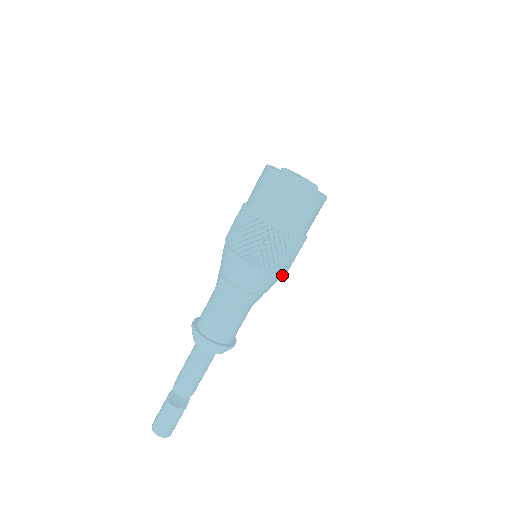
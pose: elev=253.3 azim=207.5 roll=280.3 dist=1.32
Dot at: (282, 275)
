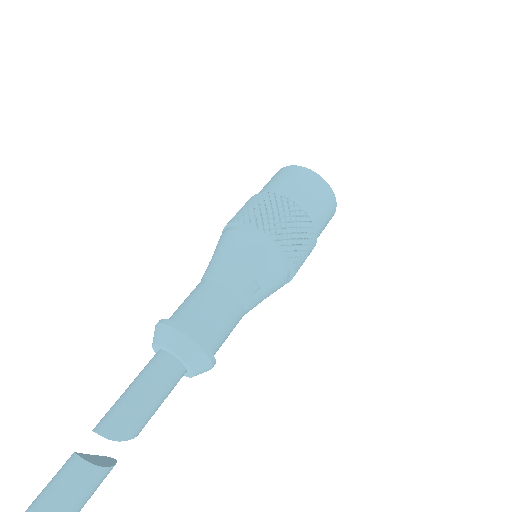
Dot at: (280, 253)
